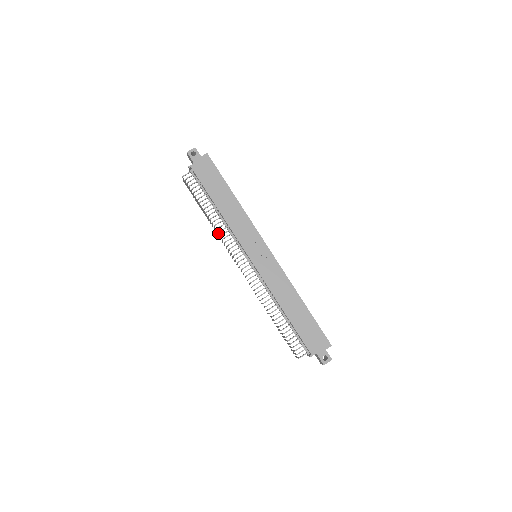
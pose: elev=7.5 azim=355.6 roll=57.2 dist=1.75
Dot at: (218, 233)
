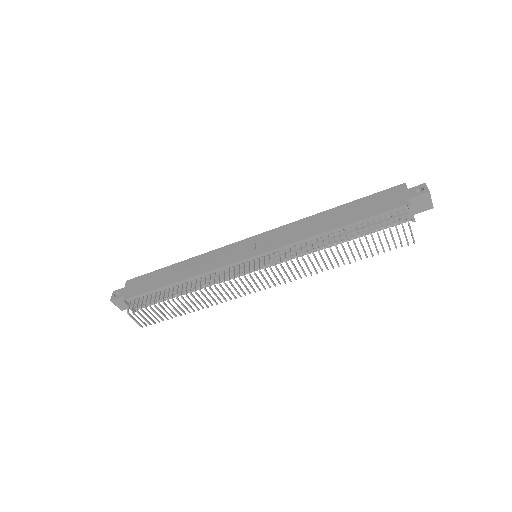
Dot at: (206, 291)
